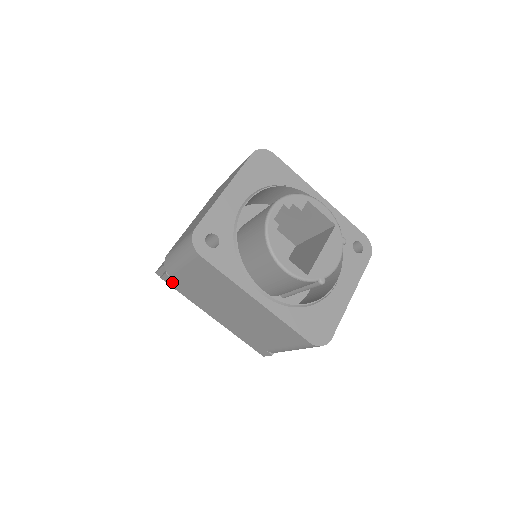
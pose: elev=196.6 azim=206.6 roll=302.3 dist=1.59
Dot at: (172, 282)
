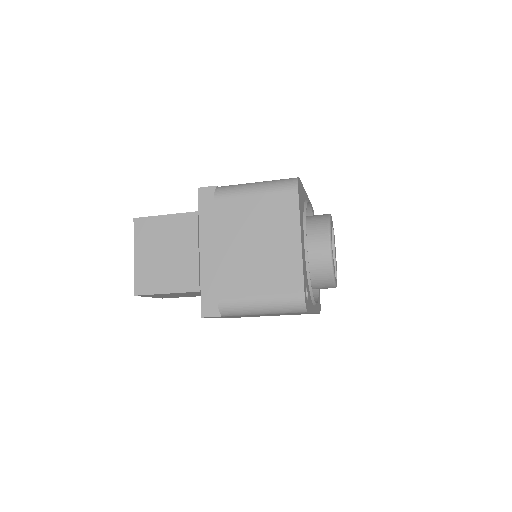
Dot at: occluded
